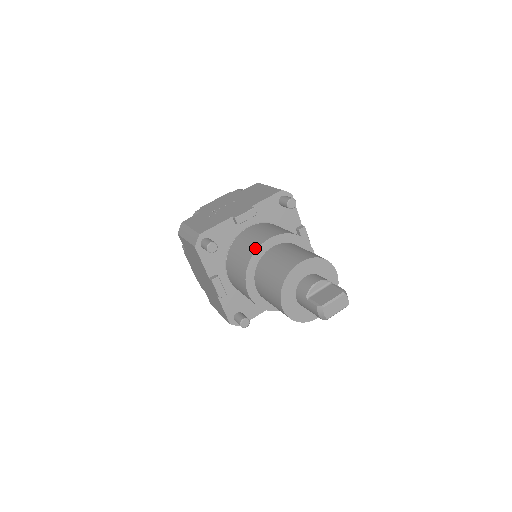
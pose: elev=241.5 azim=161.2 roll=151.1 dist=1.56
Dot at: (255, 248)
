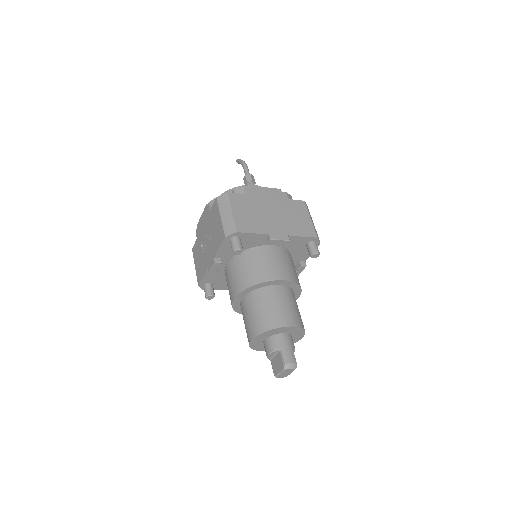
Dot at: (231, 304)
